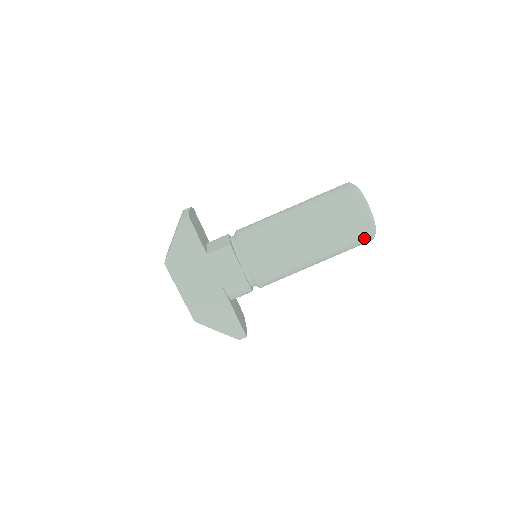
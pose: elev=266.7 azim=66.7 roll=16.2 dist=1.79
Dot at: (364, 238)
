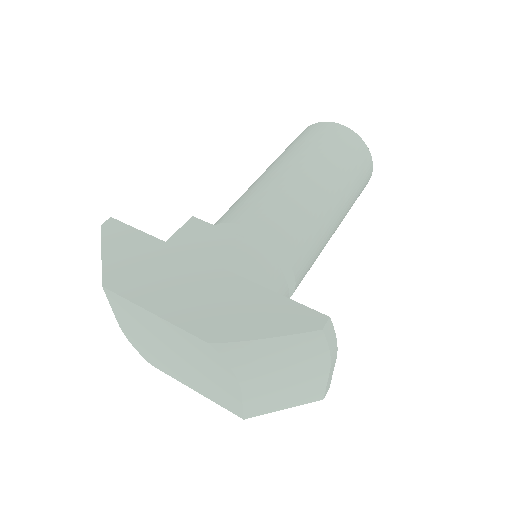
Dot at: (355, 145)
